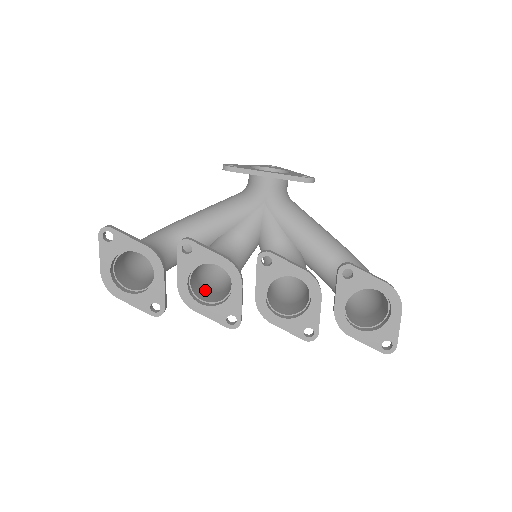
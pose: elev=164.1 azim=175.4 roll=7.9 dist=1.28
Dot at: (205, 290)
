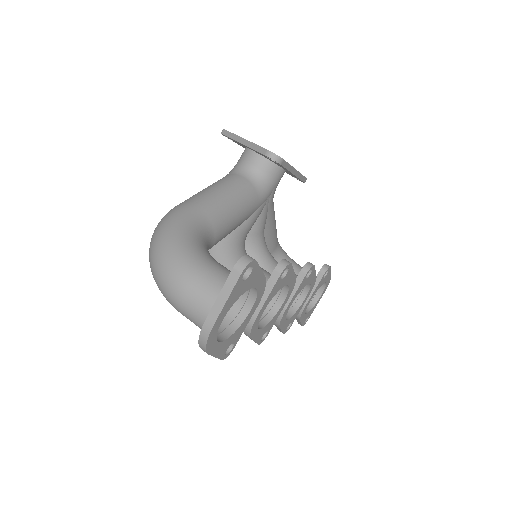
Dot at: occluded
